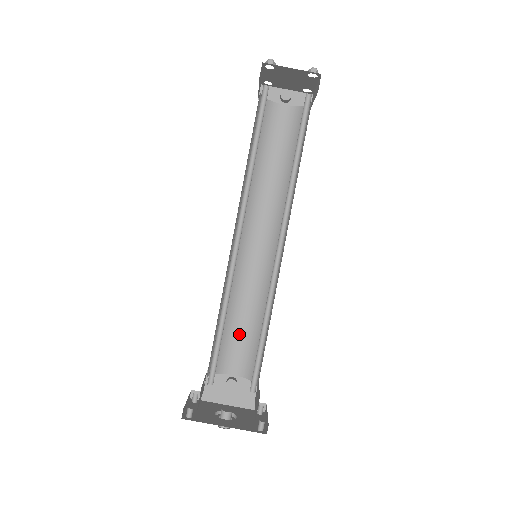
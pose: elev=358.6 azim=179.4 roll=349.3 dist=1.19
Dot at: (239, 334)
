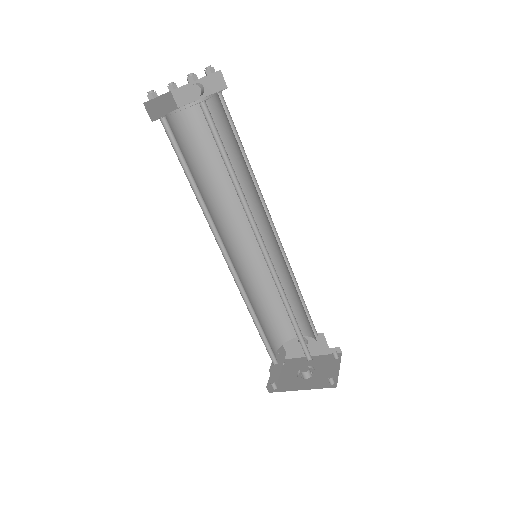
Dot at: occluded
